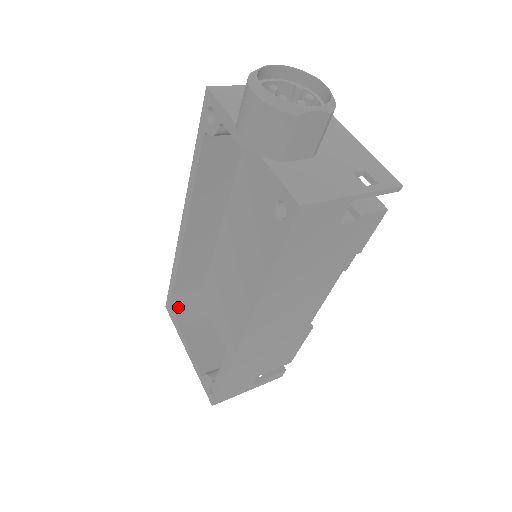
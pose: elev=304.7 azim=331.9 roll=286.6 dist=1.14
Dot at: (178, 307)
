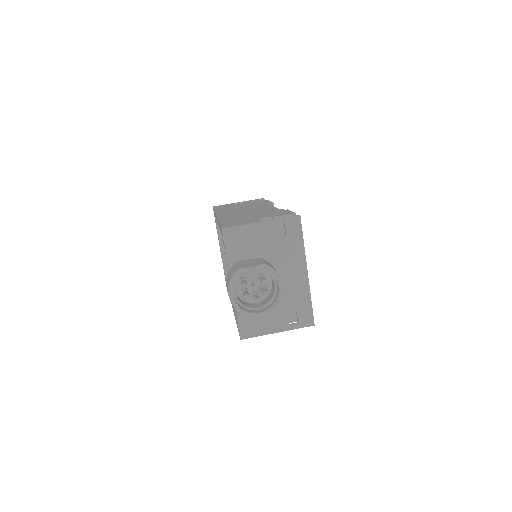
Dot at: occluded
